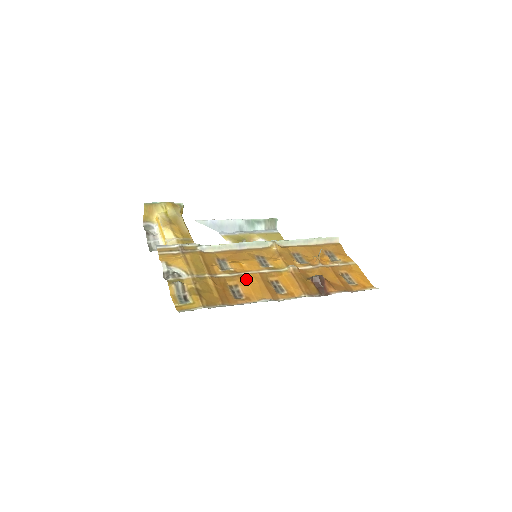
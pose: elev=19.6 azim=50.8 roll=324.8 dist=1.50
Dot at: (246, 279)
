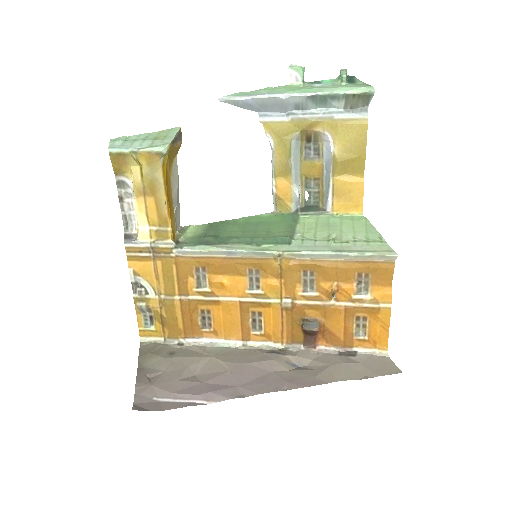
Dot at: (221, 307)
